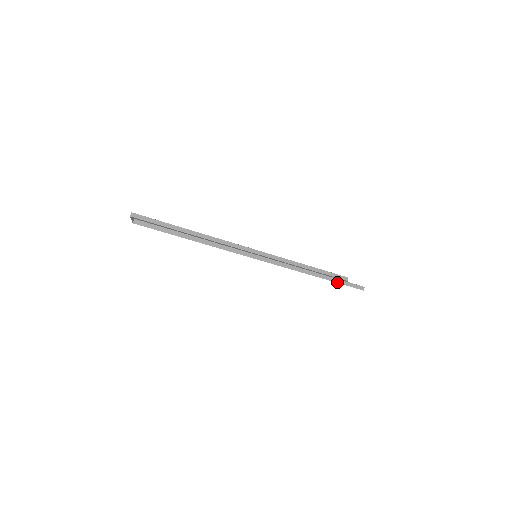
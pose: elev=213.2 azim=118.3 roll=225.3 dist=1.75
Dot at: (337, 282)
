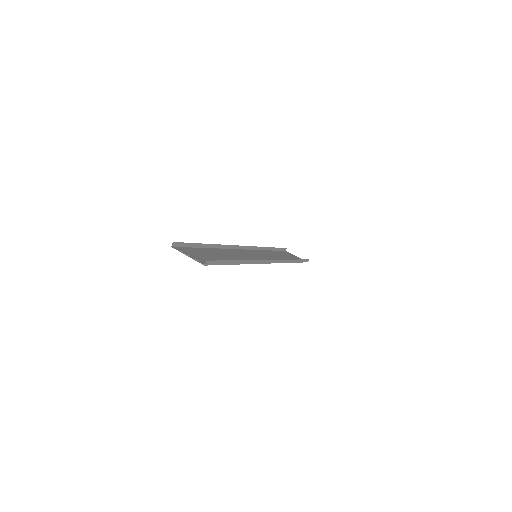
Dot at: (299, 262)
